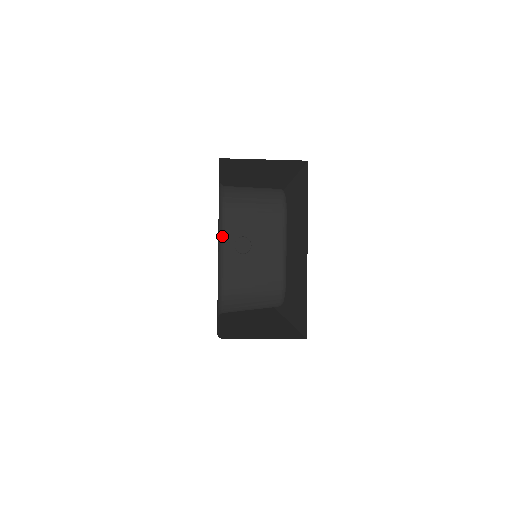
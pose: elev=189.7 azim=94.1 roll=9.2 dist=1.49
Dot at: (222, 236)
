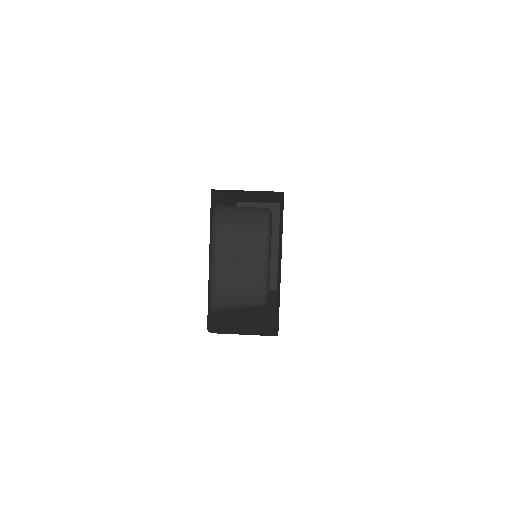
Dot at: (214, 250)
